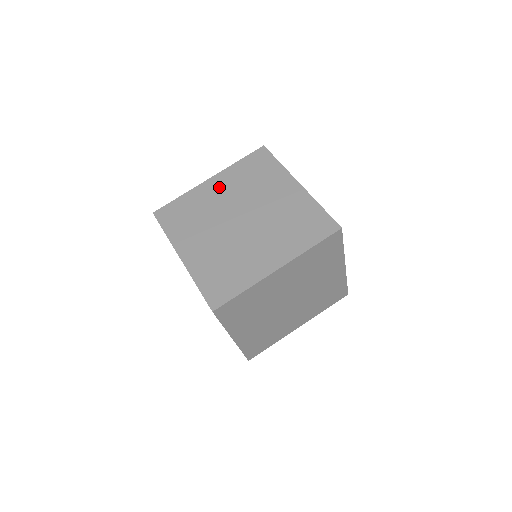
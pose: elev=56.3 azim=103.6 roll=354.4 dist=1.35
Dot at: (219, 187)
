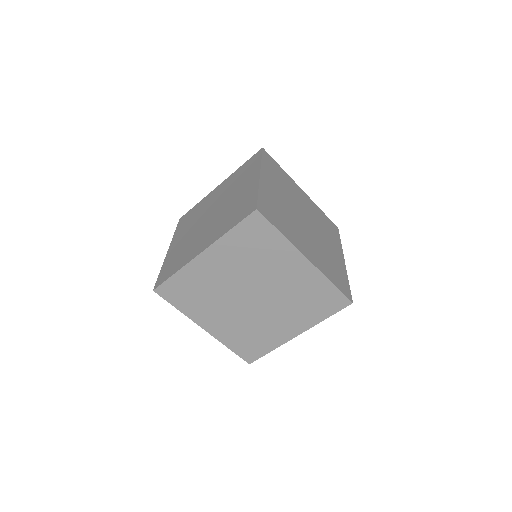
Dot at: (218, 191)
